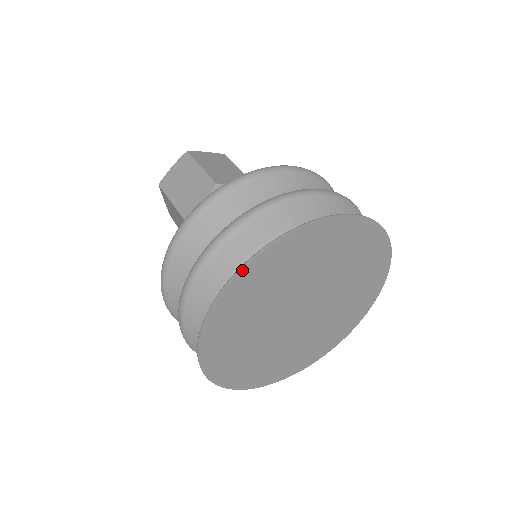
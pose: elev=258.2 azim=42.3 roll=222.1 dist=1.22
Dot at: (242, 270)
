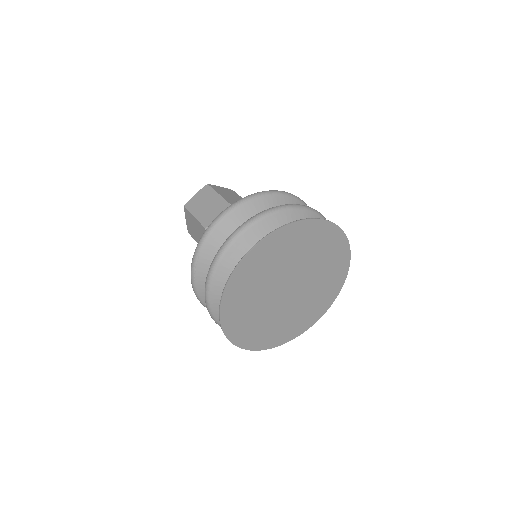
Dot at: (257, 245)
